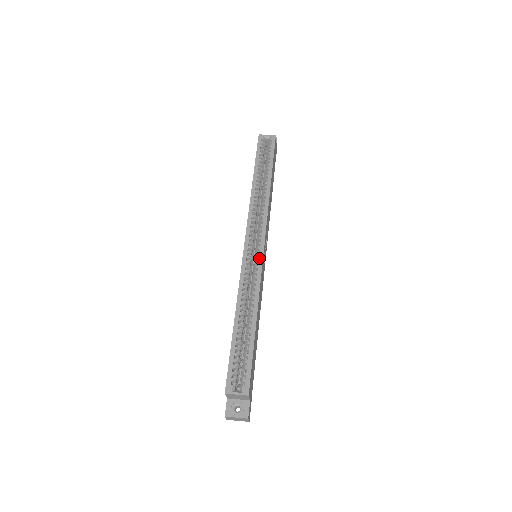
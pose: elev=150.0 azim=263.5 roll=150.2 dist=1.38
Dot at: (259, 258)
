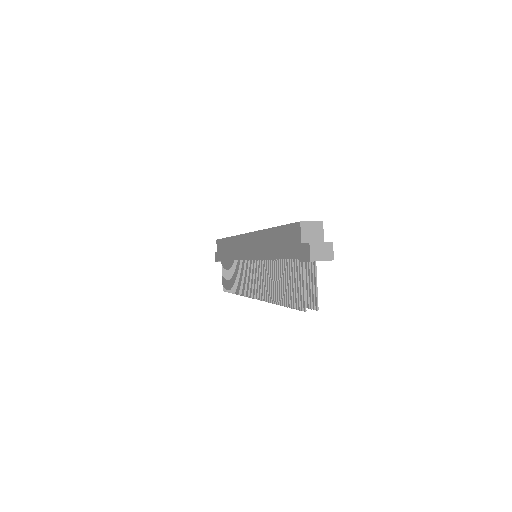
Dot at: occluded
